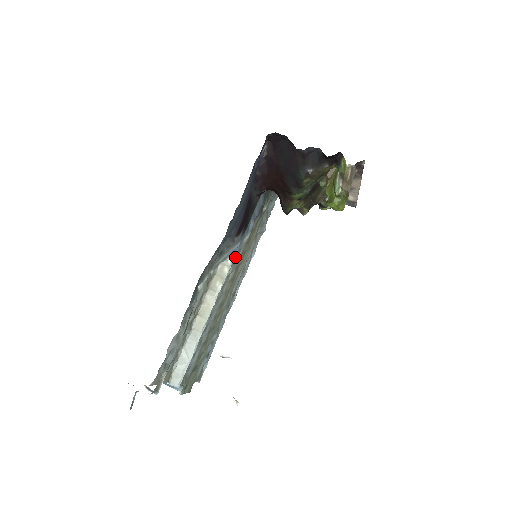
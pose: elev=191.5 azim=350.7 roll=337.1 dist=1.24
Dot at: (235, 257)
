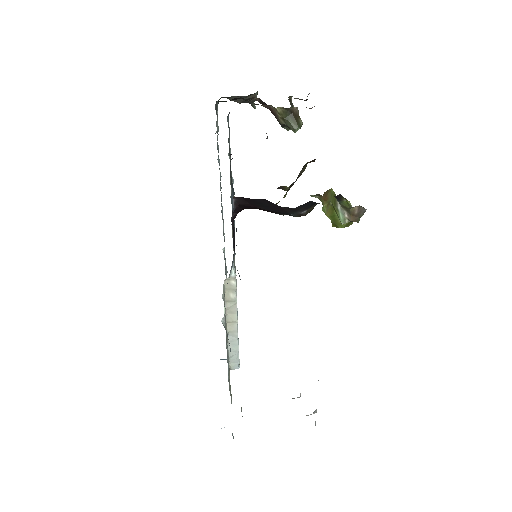
Dot at: occluded
